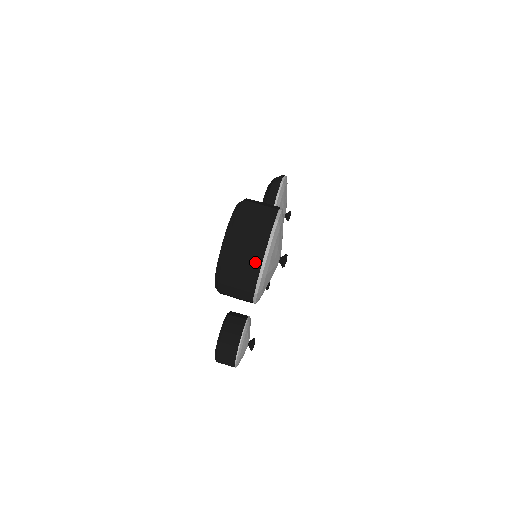
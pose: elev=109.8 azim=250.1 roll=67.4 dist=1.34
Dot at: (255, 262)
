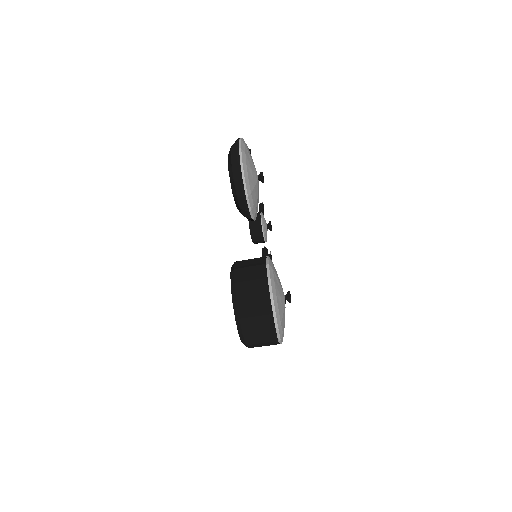
Dot at: (273, 343)
